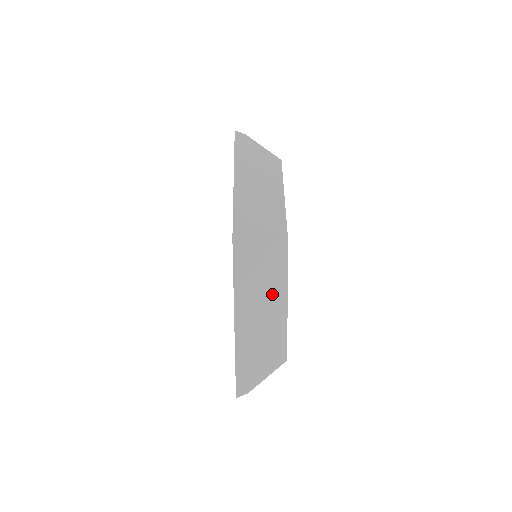
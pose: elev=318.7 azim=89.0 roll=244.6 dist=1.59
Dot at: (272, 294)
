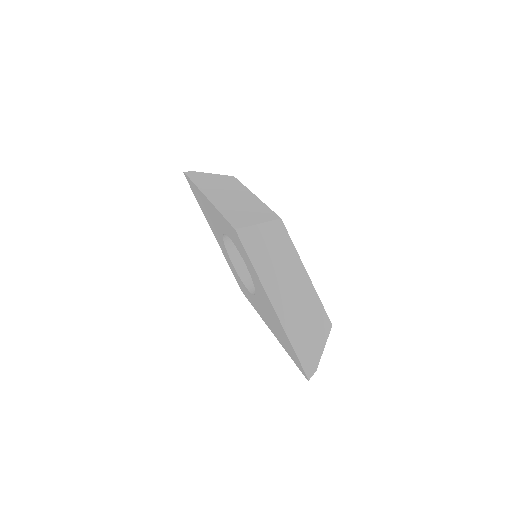
Dot at: (290, 268)
